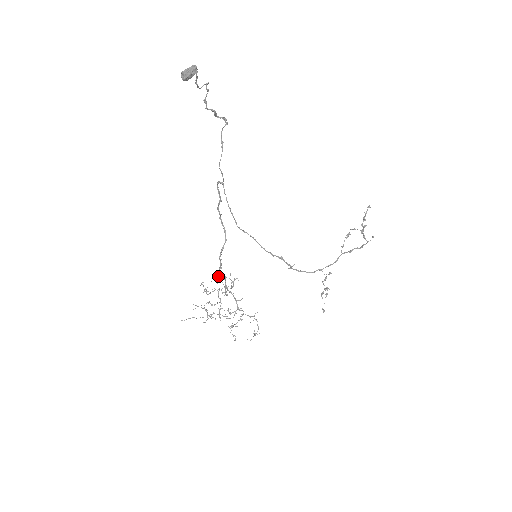
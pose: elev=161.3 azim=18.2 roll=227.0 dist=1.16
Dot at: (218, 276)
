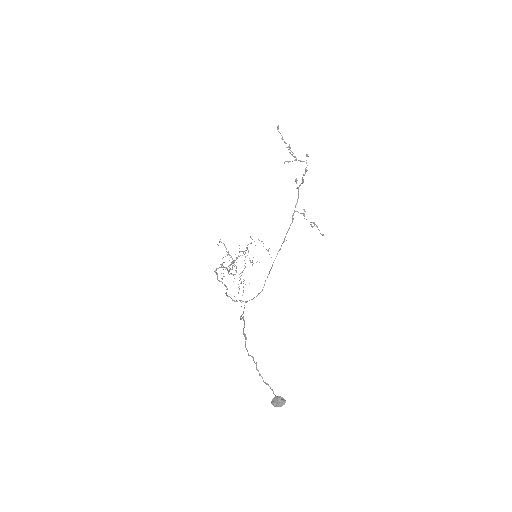
Dot at: occluded
